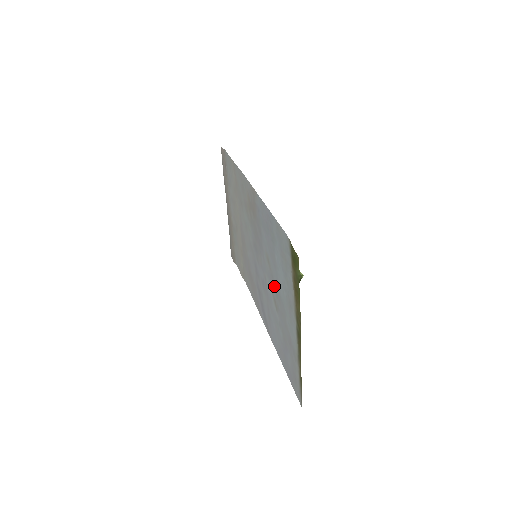
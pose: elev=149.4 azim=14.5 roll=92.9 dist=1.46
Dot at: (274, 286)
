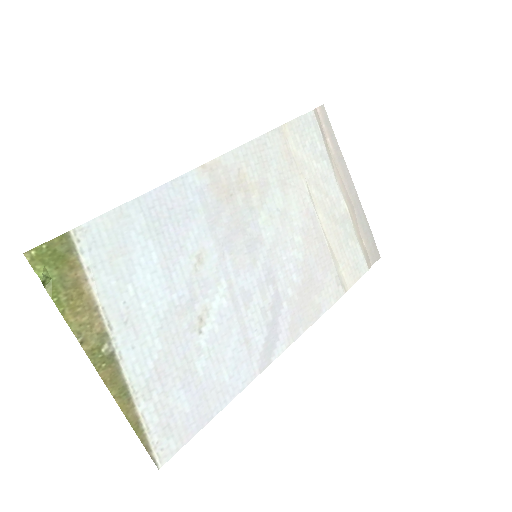
Dot at: (190, 296)
